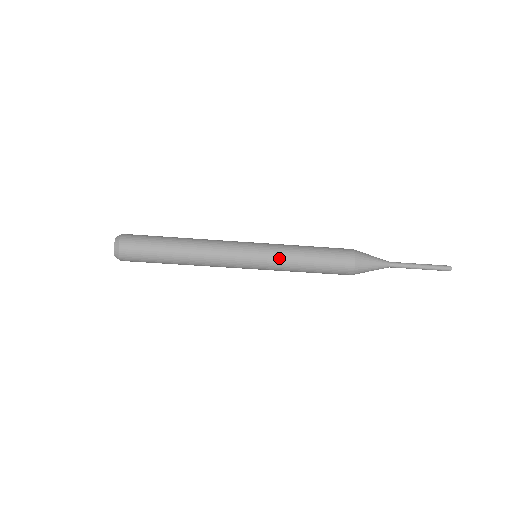
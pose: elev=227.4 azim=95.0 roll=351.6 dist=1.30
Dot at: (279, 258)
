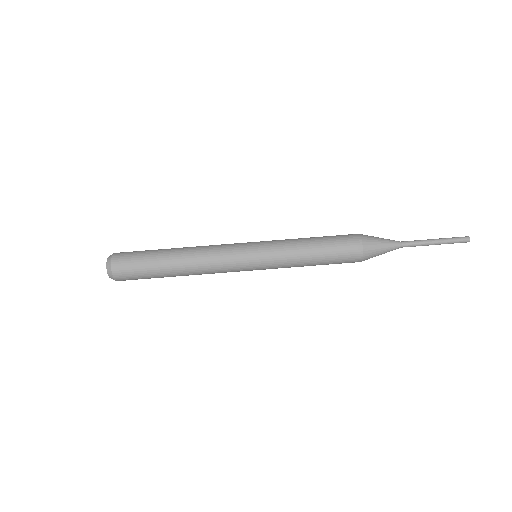
Dot at: (279, 250)
